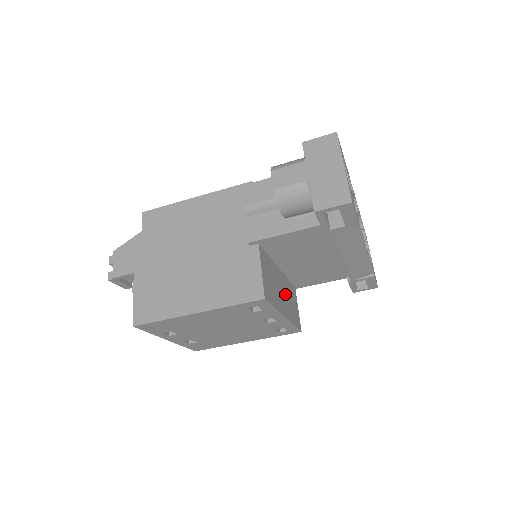
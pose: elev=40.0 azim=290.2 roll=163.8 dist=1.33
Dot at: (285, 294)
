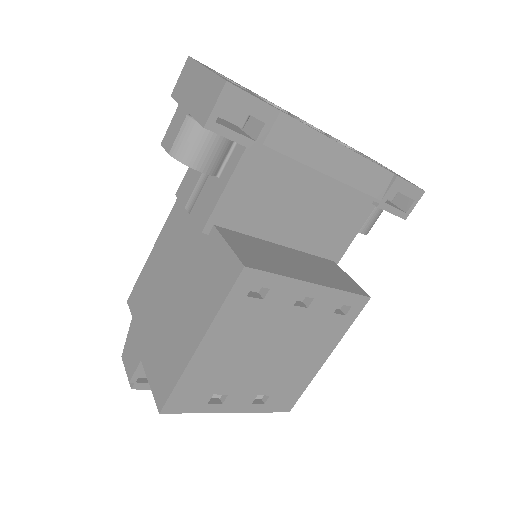
Dot at: (307, 265)
